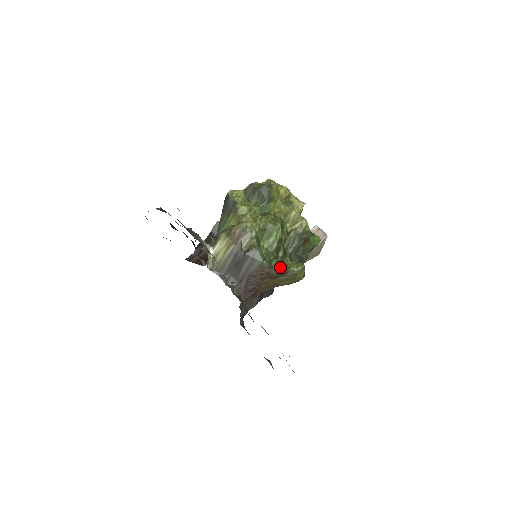
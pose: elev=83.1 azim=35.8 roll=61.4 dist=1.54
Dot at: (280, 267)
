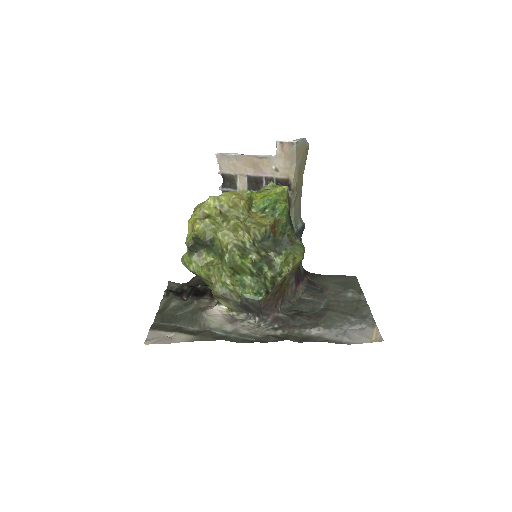
Dot at: (275, 287)
